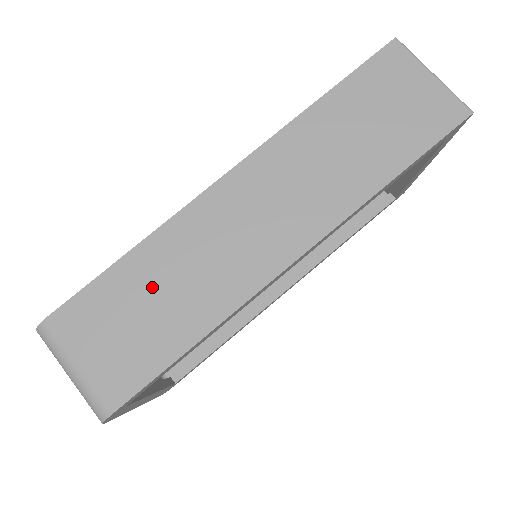
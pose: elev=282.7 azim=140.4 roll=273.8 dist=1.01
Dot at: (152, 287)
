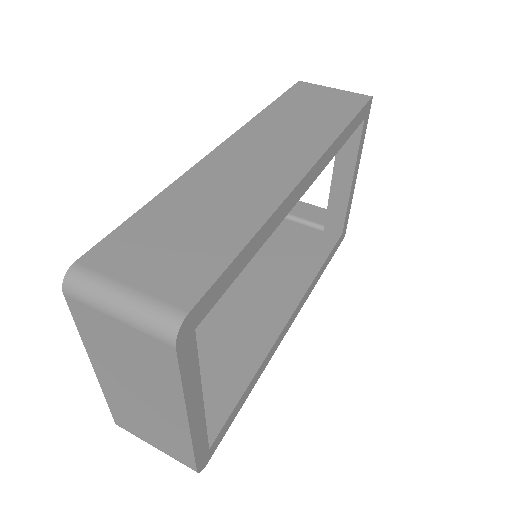
Dot at: (187, 214)
